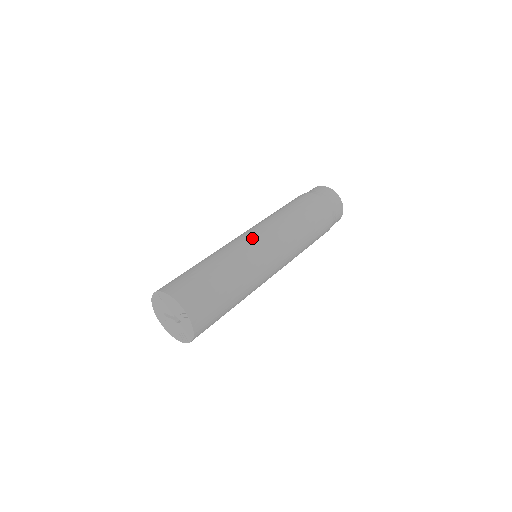
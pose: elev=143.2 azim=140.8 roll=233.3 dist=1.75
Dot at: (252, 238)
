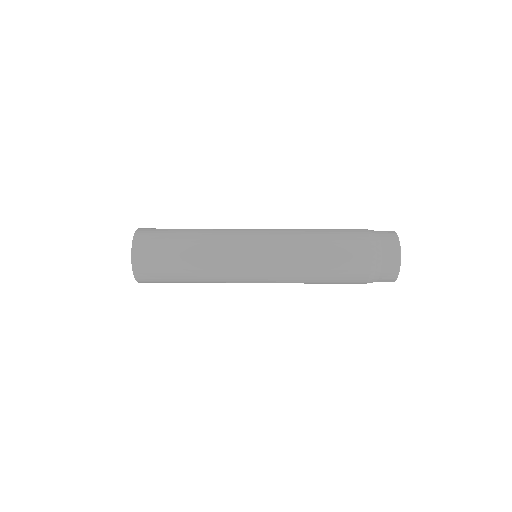
Dot at: occluded
